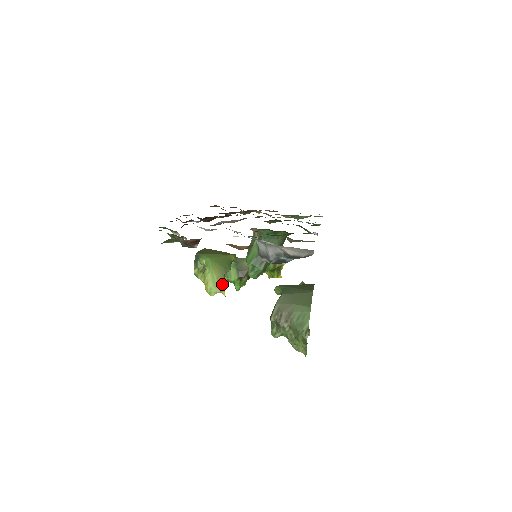
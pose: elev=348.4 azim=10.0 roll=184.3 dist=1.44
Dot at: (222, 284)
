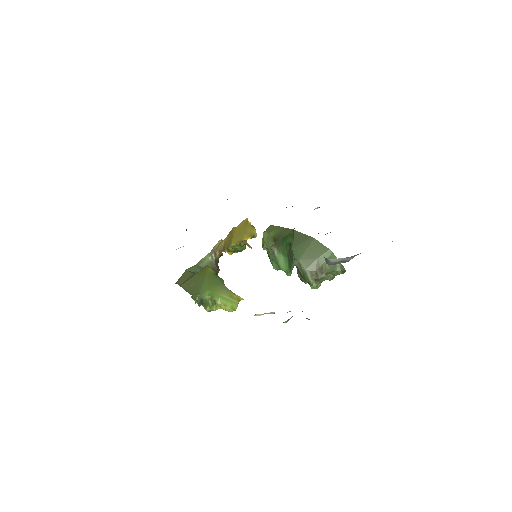
Dot at: (234, 295)
